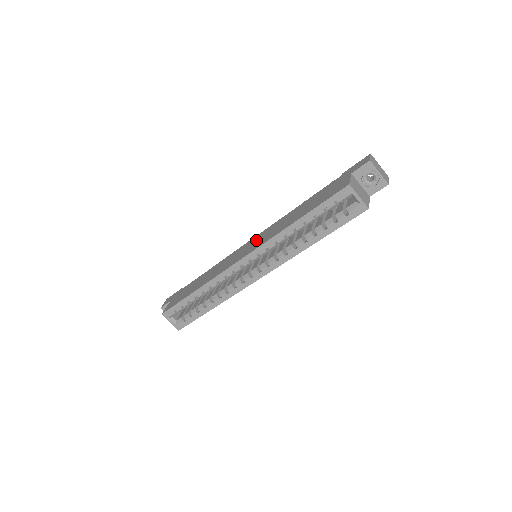
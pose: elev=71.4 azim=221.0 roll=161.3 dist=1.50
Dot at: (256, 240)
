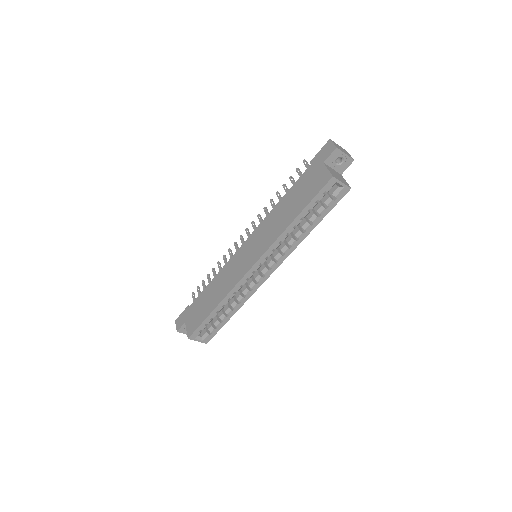
Dot at: (253, 244)
